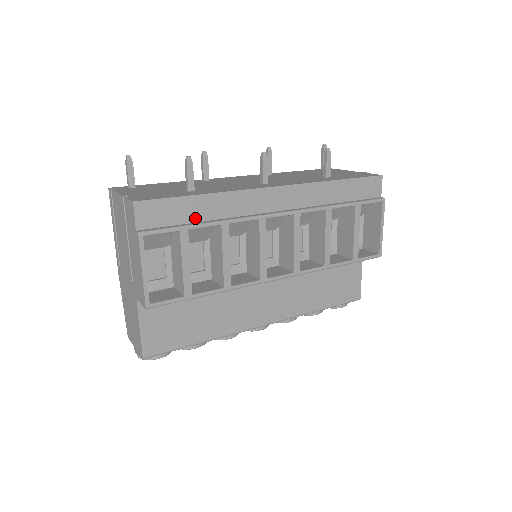
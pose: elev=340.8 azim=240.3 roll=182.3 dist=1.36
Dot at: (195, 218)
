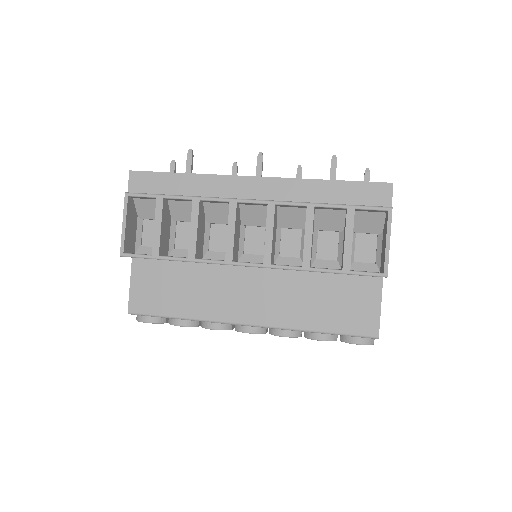
Dot at: (175, 192)
